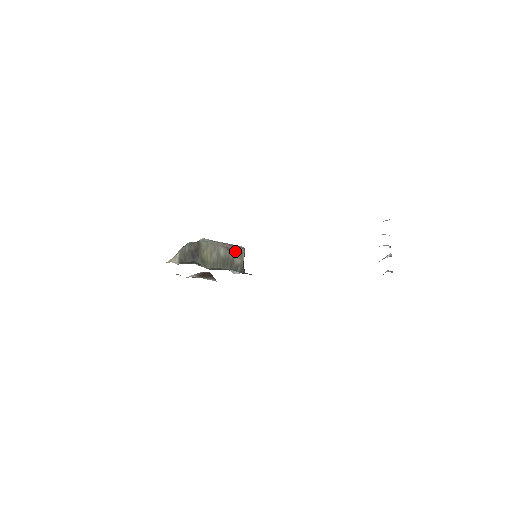
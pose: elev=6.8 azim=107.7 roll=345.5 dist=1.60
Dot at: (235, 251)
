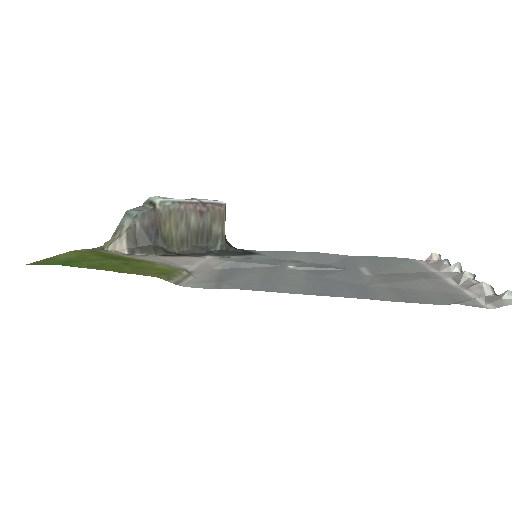
Dot at: (212, 215)
